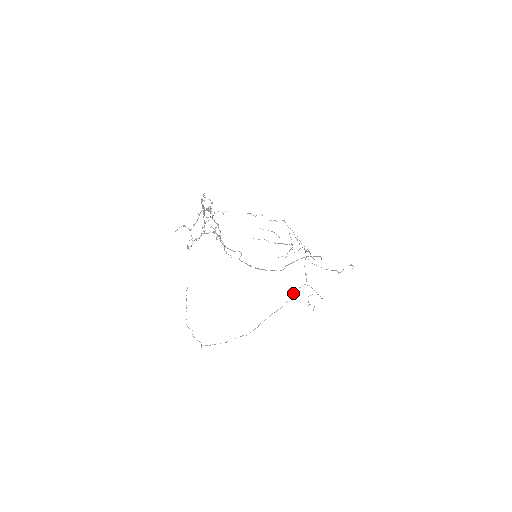
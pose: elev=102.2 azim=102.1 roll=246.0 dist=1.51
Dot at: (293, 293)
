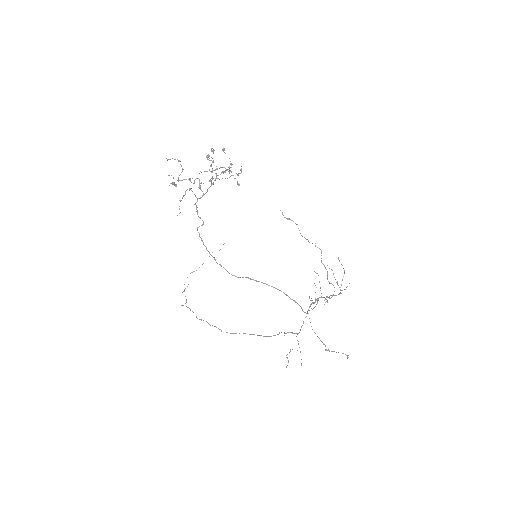
Dot at: occluded
